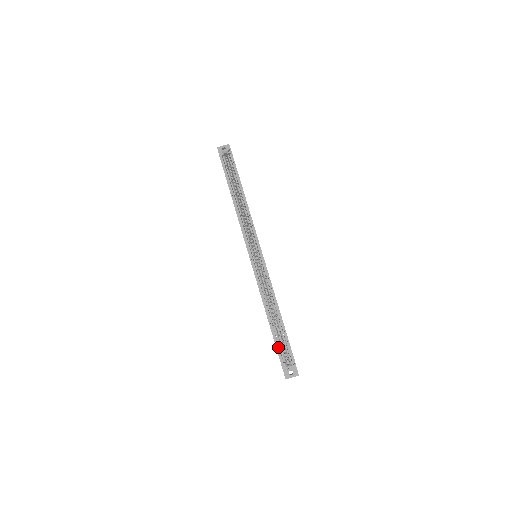
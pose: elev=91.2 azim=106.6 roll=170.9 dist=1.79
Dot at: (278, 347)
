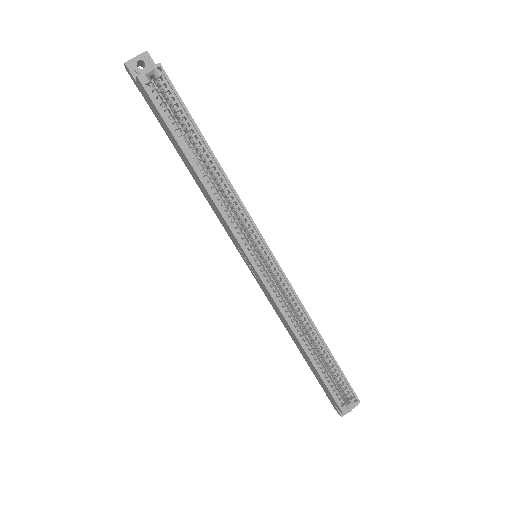
Dot at: (330, 387)
